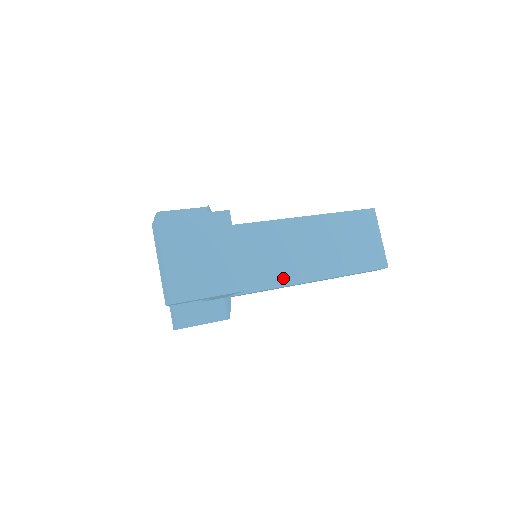
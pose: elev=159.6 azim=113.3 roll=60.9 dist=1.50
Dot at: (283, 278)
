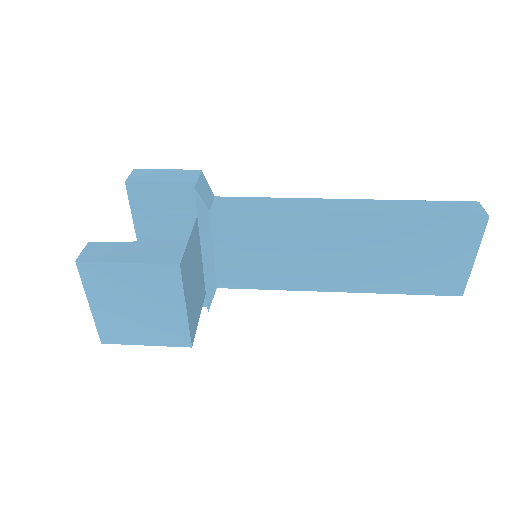
Dot at: (291, 282)
